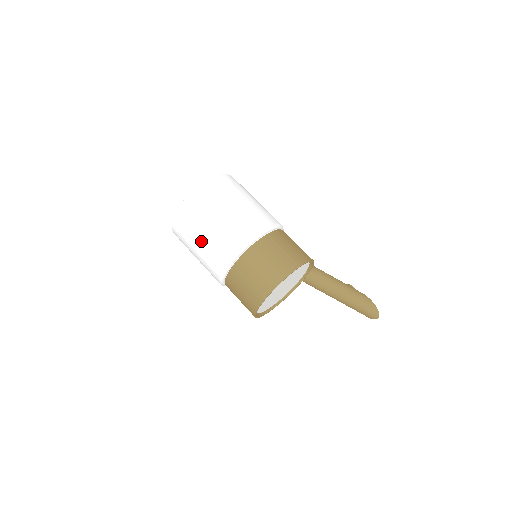
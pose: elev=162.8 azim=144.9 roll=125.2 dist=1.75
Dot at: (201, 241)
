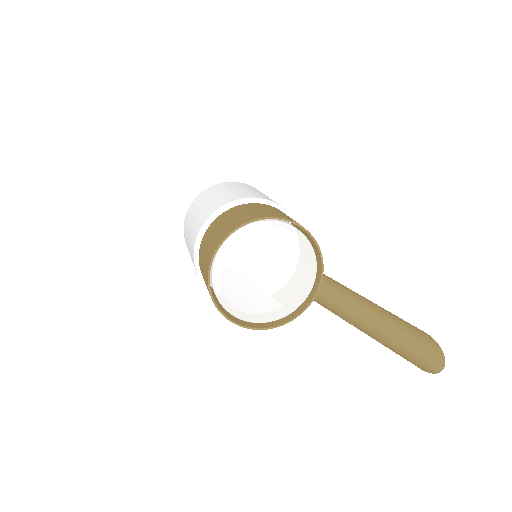
Dot at: (191, 225)
